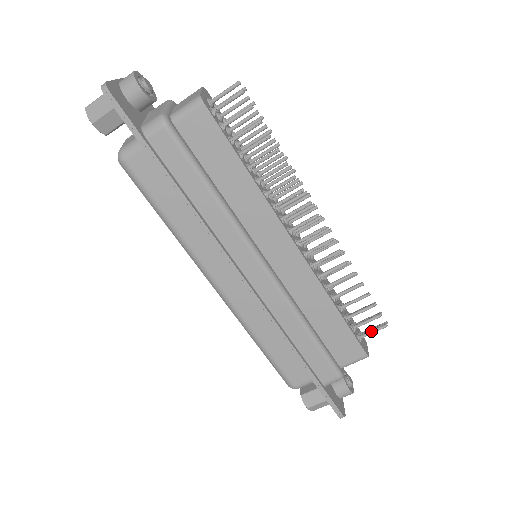
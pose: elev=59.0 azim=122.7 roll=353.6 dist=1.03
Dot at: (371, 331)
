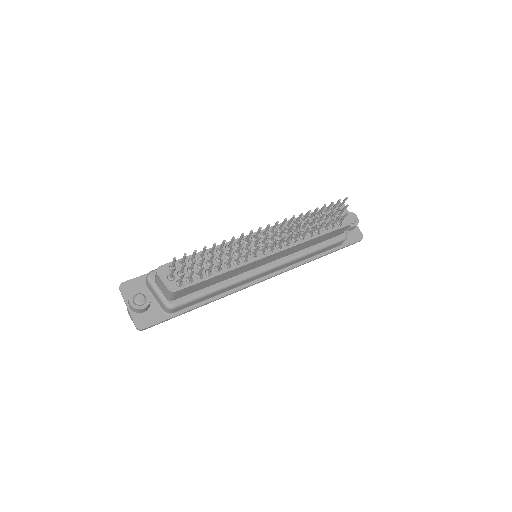
Dot at: (342, 219)
